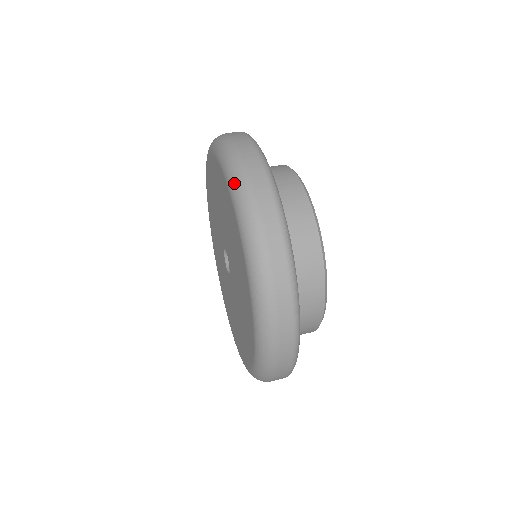
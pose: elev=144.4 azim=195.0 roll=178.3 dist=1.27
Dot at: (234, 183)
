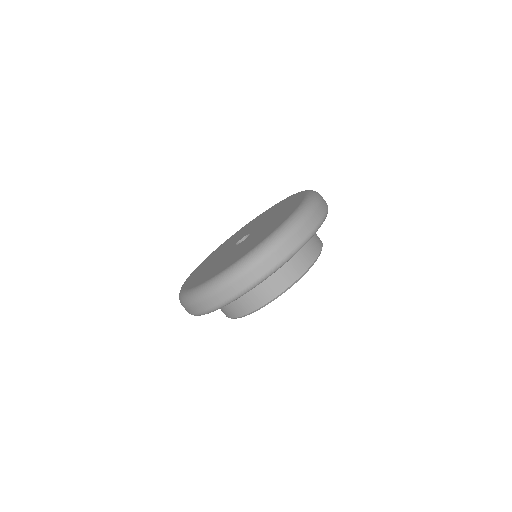
Dot at: (300, 212)
